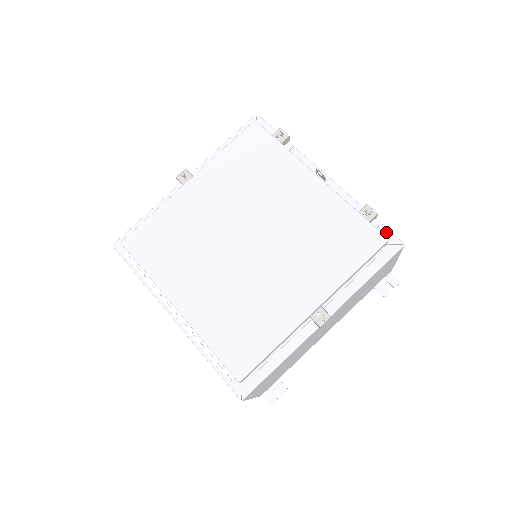
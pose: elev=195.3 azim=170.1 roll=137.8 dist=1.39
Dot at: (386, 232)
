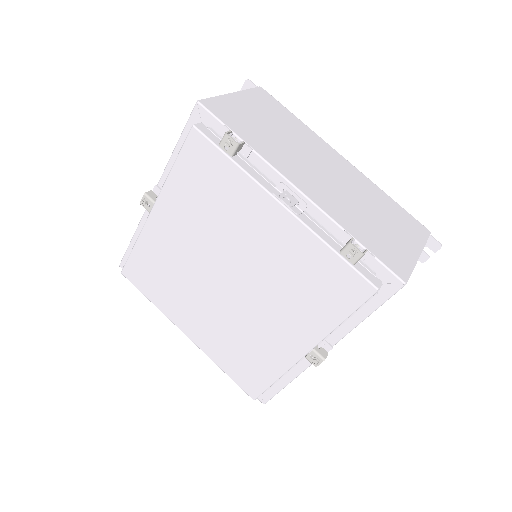
Dot at: (381, 268)
